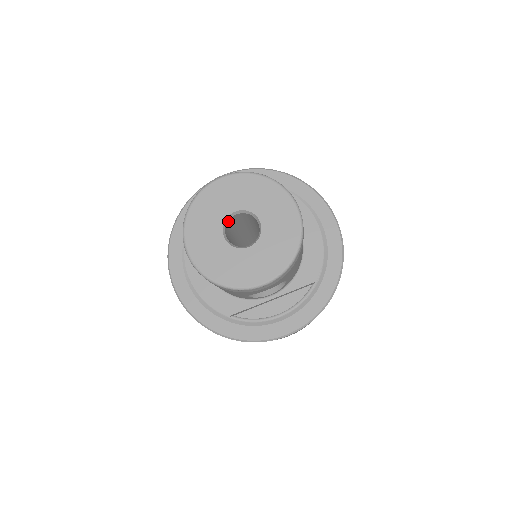
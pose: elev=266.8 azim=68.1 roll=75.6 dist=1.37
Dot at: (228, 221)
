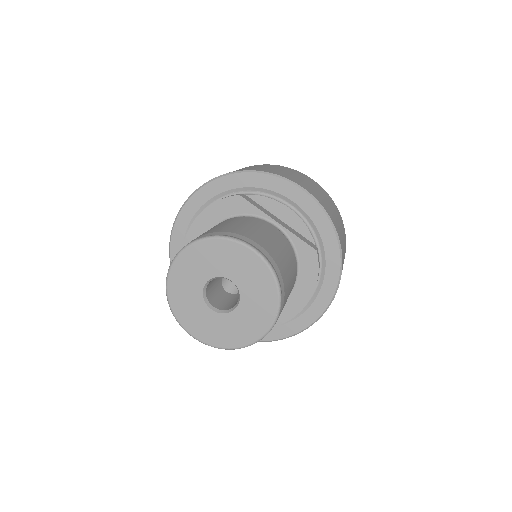
Dot at: (222, 276)
